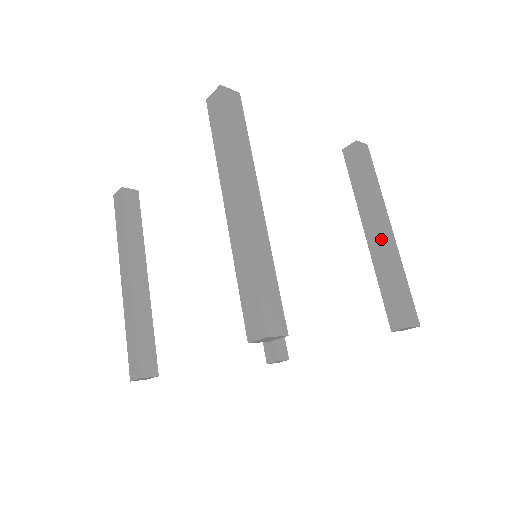
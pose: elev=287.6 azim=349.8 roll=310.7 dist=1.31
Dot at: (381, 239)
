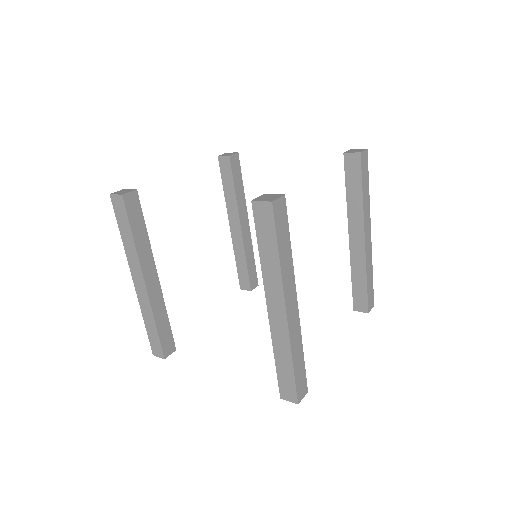
Dot at: (362, 247)
